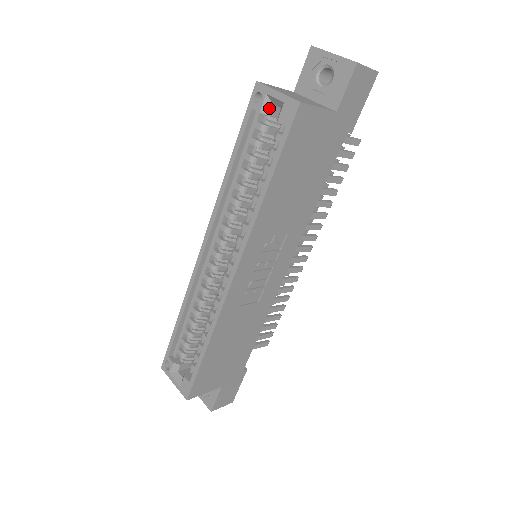
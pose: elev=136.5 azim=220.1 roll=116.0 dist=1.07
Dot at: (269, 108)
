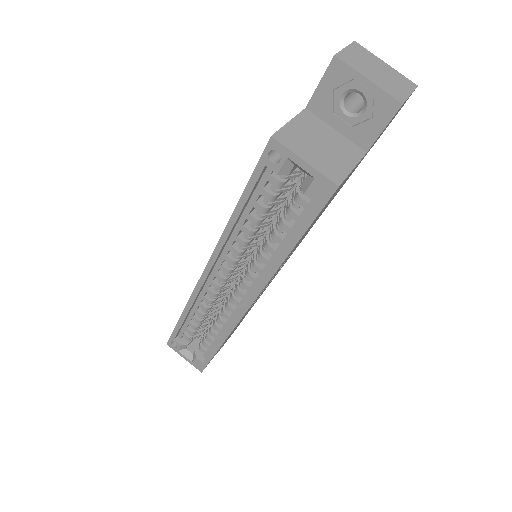
Dot at: (289, 169)
